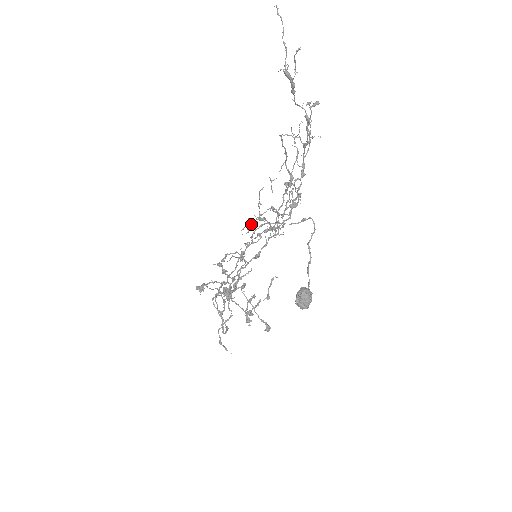
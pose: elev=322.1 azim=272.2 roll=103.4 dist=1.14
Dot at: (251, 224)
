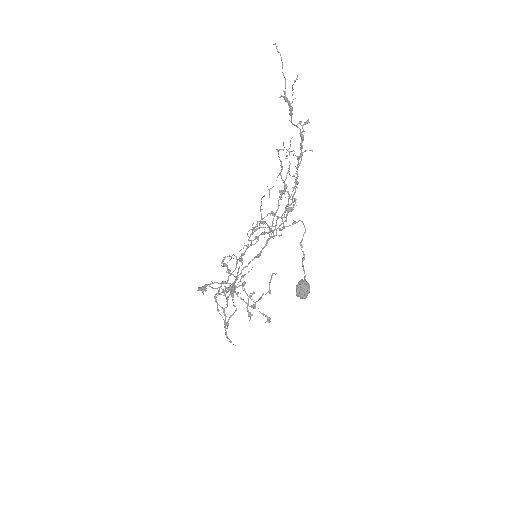
Dot at: (255, 227)
